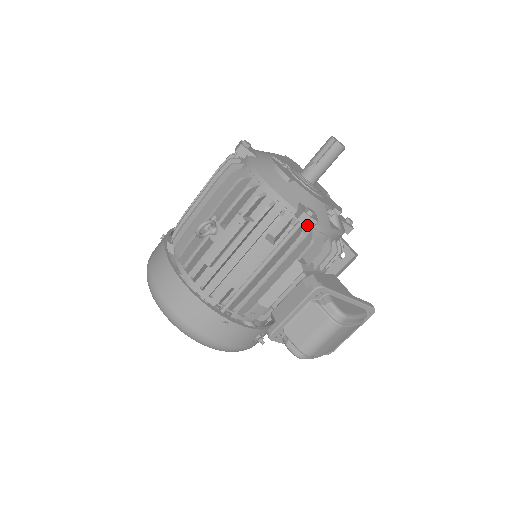
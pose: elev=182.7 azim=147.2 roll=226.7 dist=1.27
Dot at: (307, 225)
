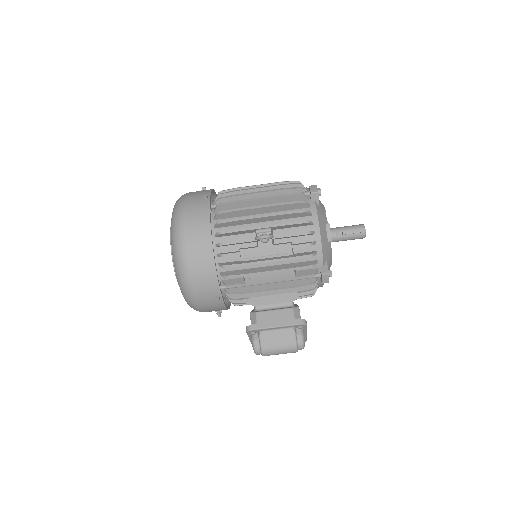
Dot at: (323, 280)
